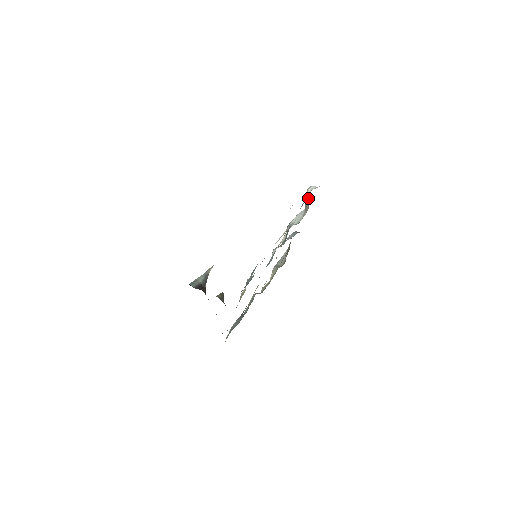
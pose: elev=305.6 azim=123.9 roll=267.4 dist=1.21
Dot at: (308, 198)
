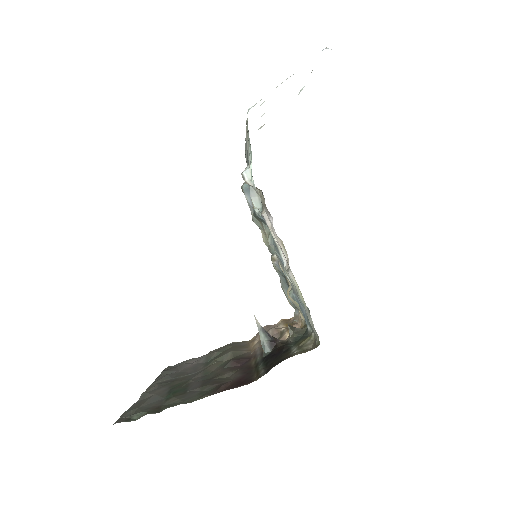
Dot at: occluded
